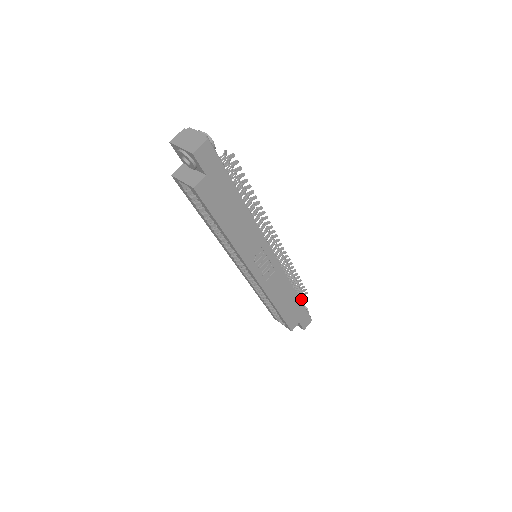
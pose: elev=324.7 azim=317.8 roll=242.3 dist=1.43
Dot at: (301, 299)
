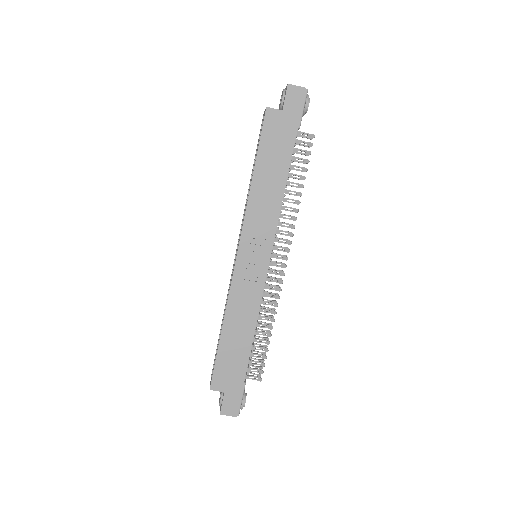
Dot at: (250, 378)
